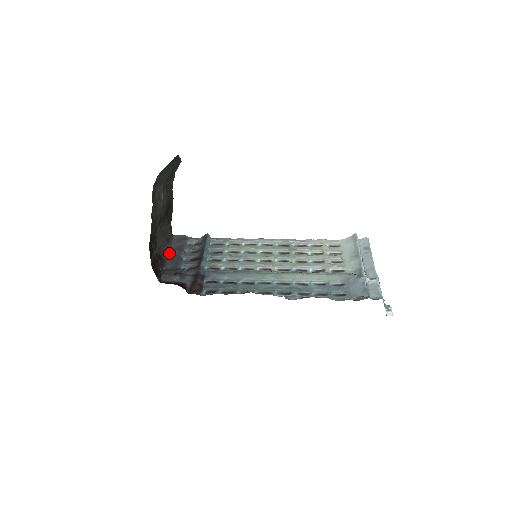
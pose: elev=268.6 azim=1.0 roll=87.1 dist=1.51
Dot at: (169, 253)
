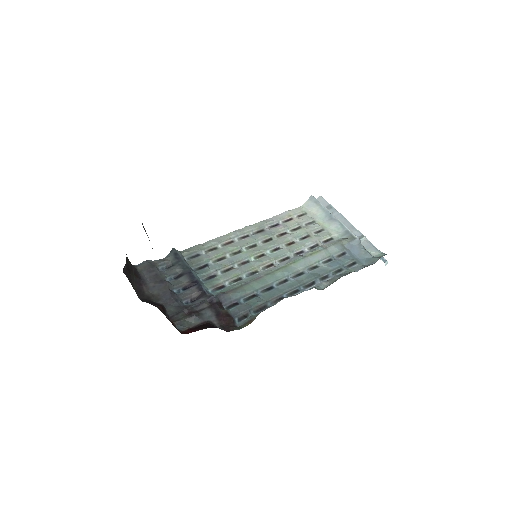
Dot at: (153, 292)
